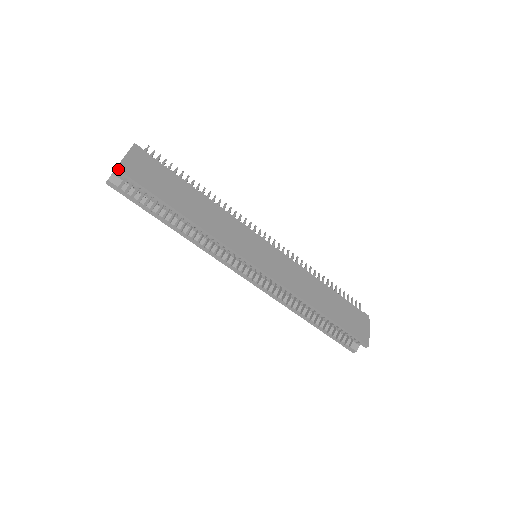
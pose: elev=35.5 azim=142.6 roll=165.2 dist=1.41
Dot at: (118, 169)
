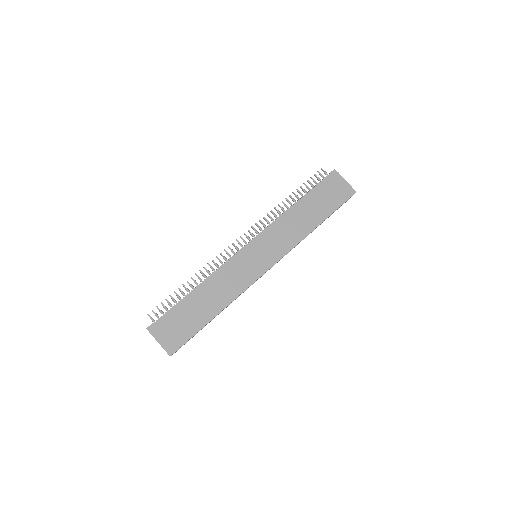
Dot at: occluded
